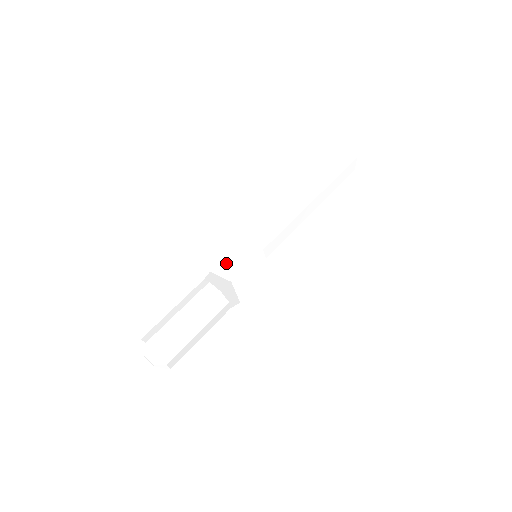
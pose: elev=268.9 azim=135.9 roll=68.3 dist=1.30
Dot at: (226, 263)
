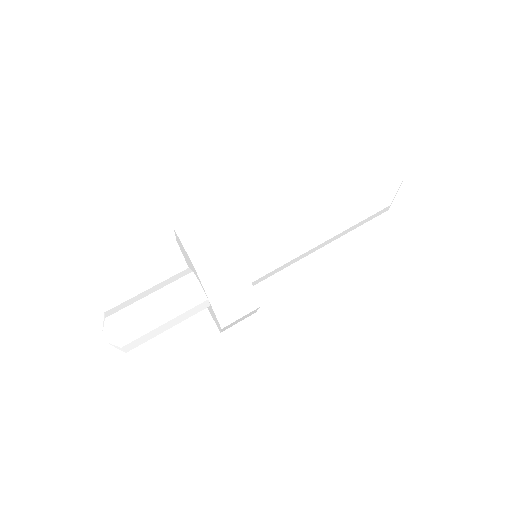
Dot at: occluded
